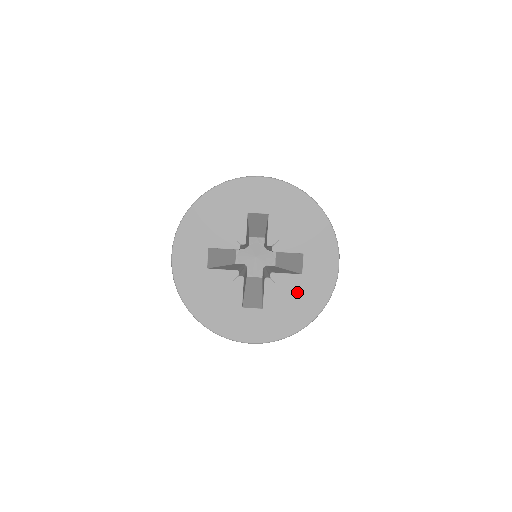
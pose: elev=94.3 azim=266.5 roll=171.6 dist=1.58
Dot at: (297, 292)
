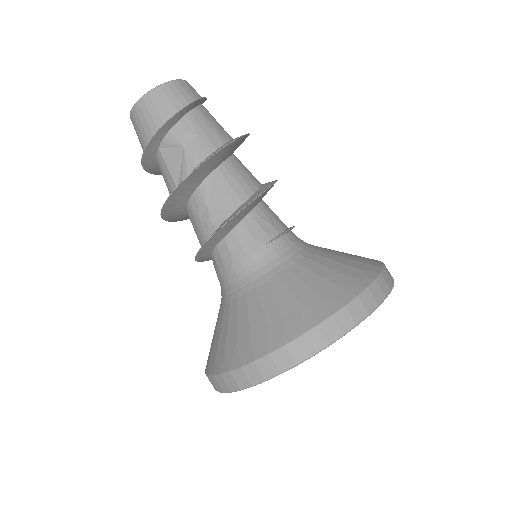
Dot at: occluded
